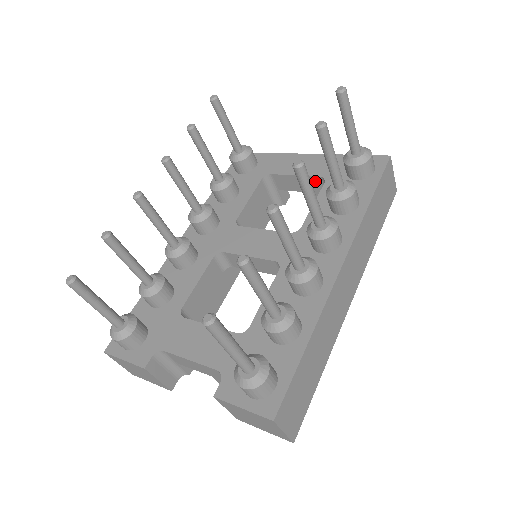
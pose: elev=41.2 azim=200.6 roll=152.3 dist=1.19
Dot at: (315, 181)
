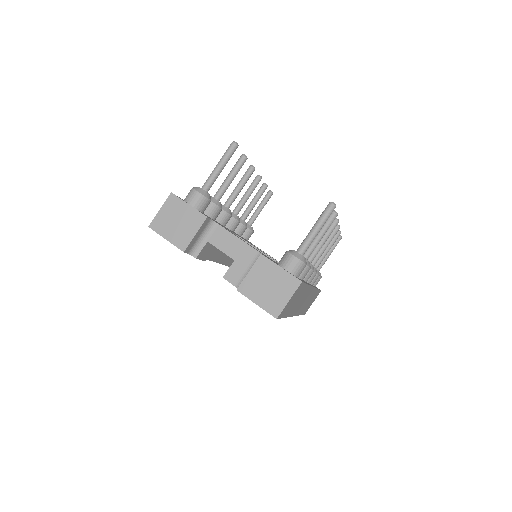
Dot at: occluded
